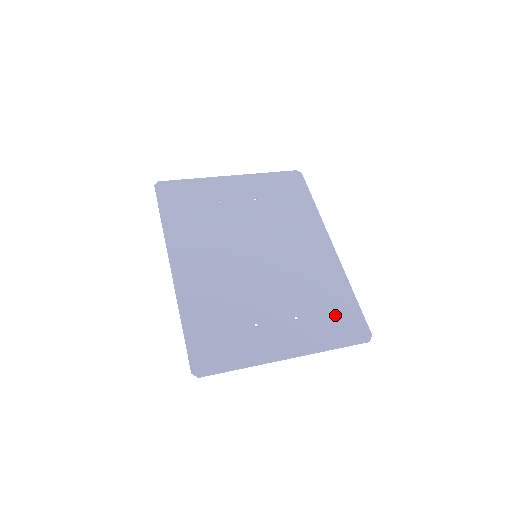
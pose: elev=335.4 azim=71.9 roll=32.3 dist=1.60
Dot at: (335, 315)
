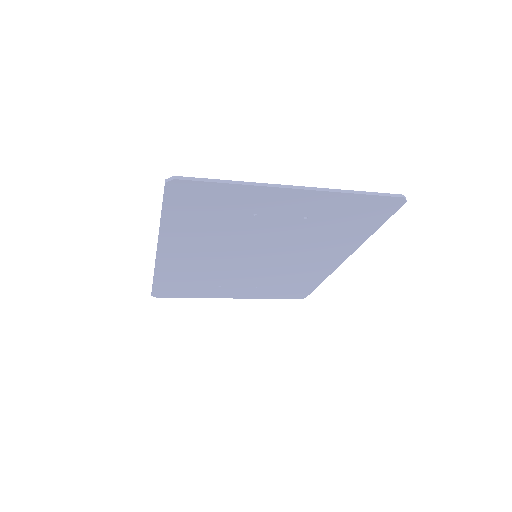
Dot at: (354, 215)
